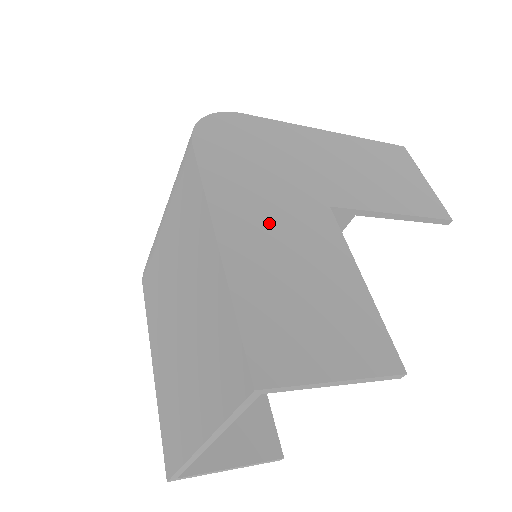
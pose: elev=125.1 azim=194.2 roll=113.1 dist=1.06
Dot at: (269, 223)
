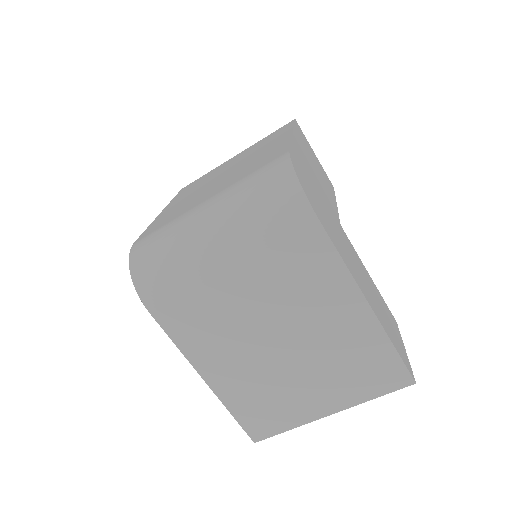
Dot at: (356, 268)
